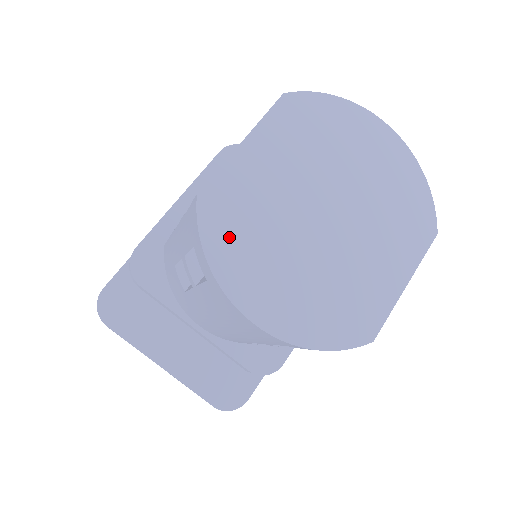
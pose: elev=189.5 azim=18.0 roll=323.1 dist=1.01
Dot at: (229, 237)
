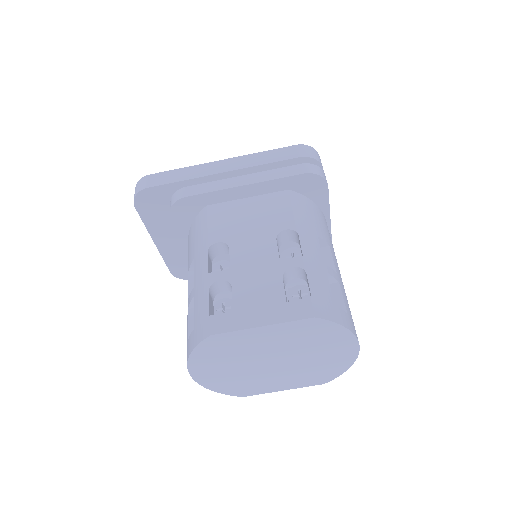
Dot at: (211, 353)
